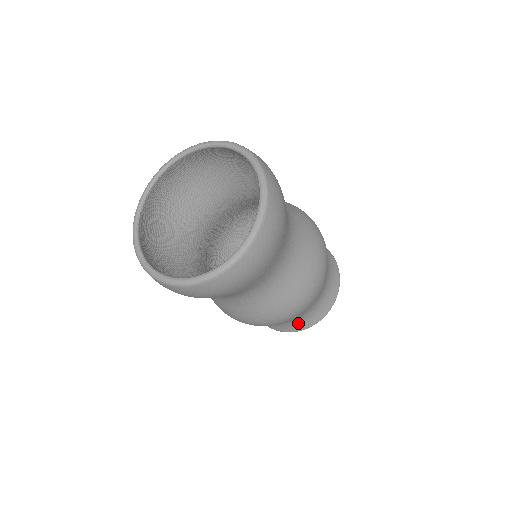
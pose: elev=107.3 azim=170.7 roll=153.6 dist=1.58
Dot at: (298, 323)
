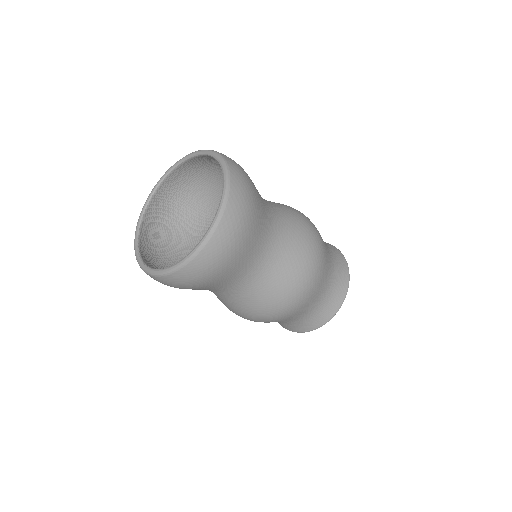
Dot at: (311, 320)
